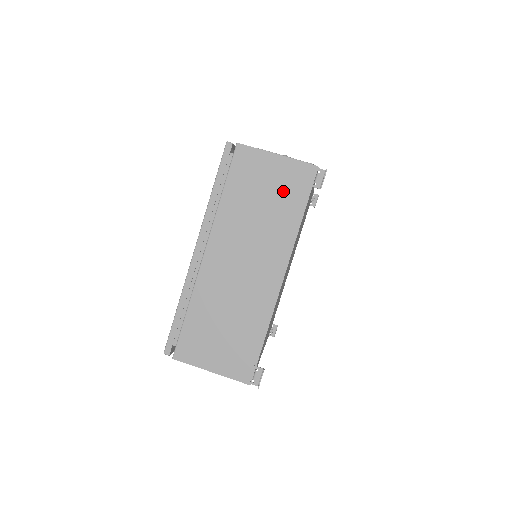
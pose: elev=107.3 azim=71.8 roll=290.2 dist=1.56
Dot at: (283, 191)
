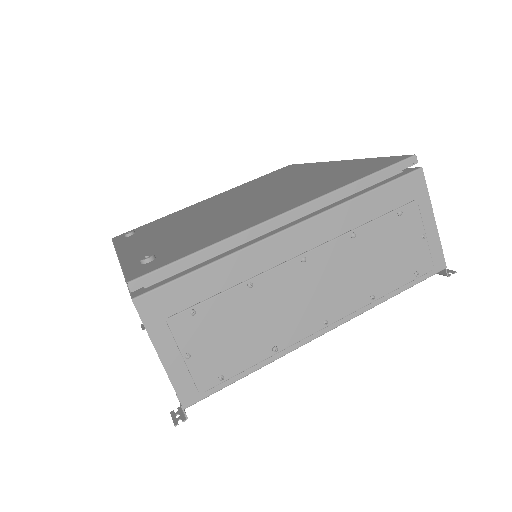
Dot at: occluded
